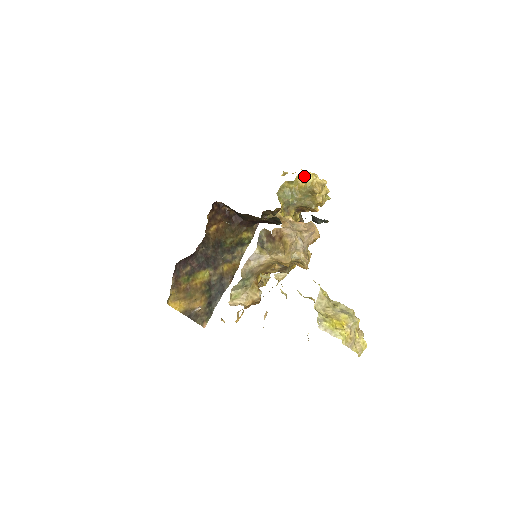
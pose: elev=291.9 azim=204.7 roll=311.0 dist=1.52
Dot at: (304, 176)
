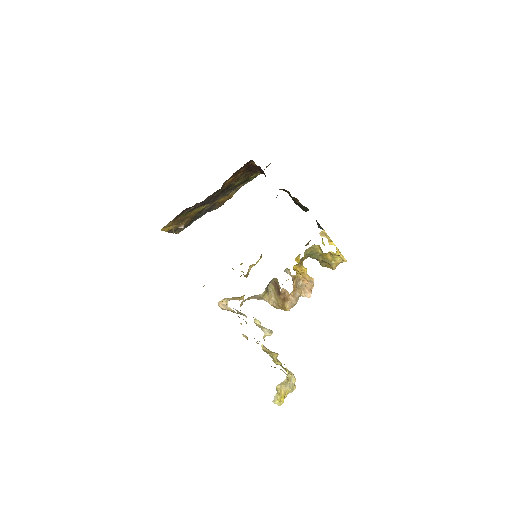
Dot at: (335, 255)
